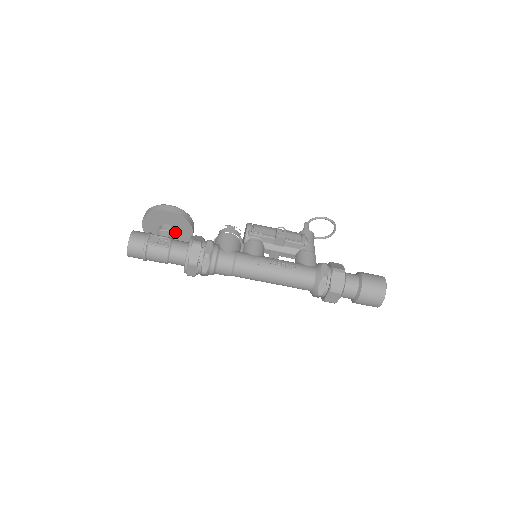
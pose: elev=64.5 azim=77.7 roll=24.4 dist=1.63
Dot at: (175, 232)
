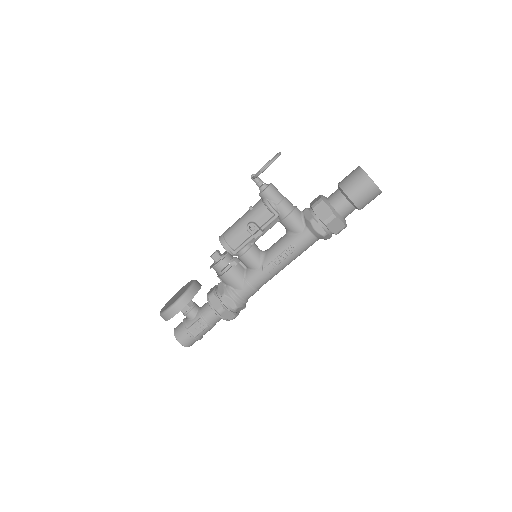
Dot at: (190, 301)
